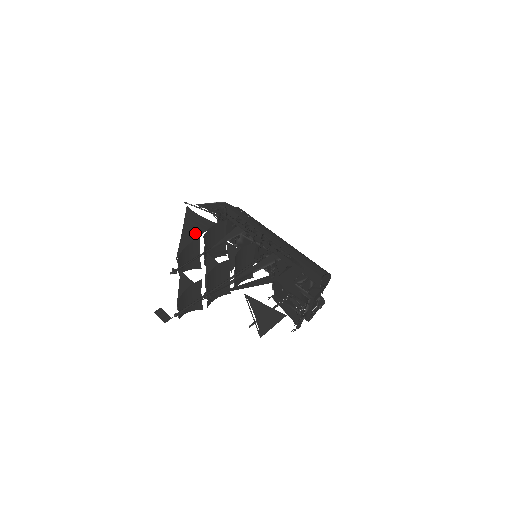
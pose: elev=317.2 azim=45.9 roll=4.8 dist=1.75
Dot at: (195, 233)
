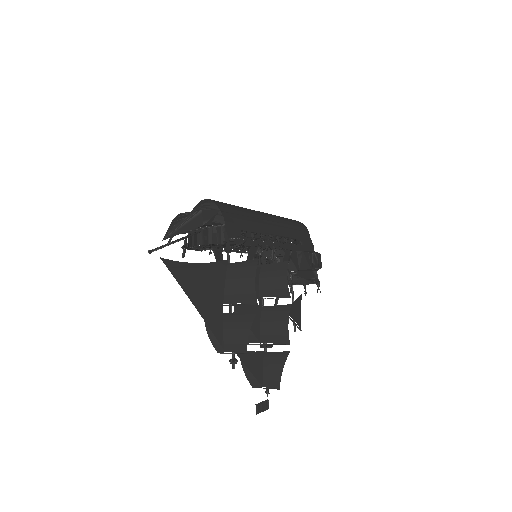
Dot at: (215, 296)
